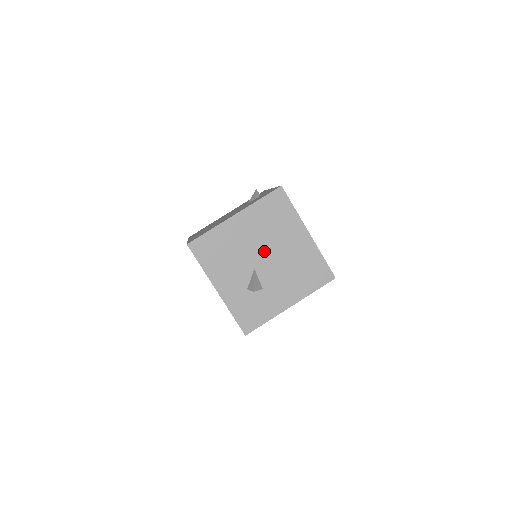
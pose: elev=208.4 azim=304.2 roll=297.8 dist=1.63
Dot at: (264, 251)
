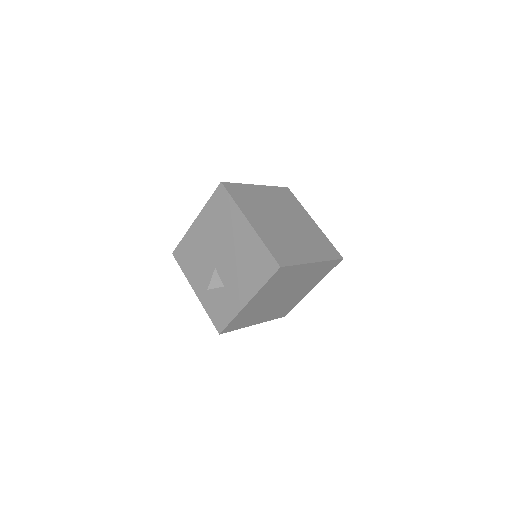
Dot at: (219, 249)
